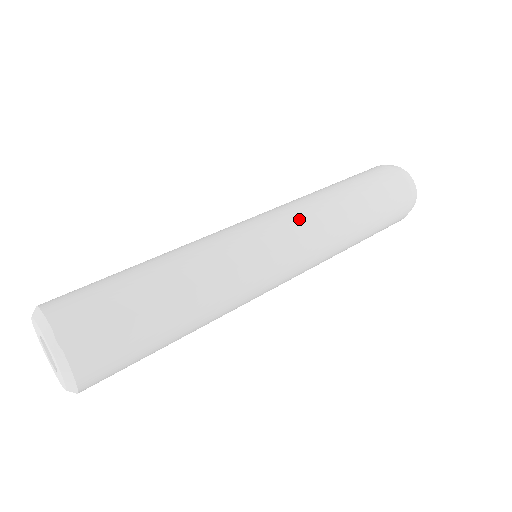
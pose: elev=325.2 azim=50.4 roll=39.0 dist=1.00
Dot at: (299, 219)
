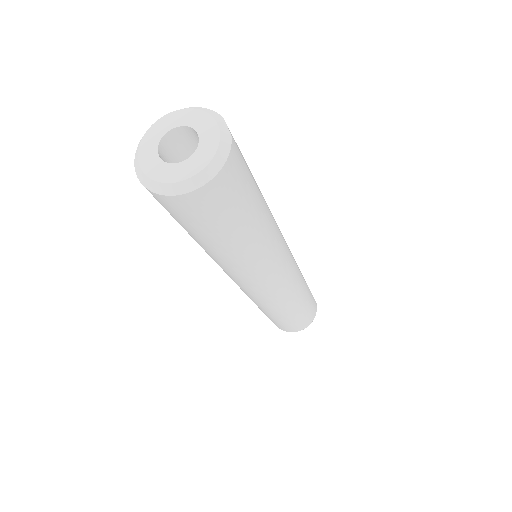
Dot at: occluded
